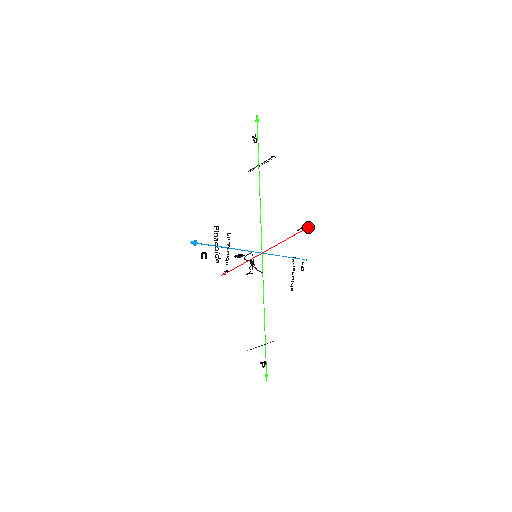
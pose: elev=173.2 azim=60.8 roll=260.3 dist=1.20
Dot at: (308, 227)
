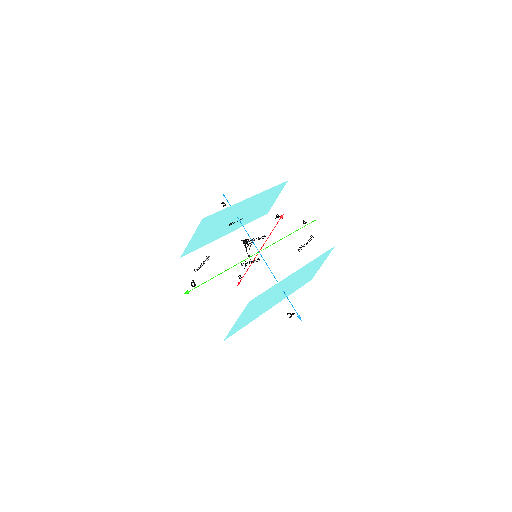
Dot at: (281, 216)
